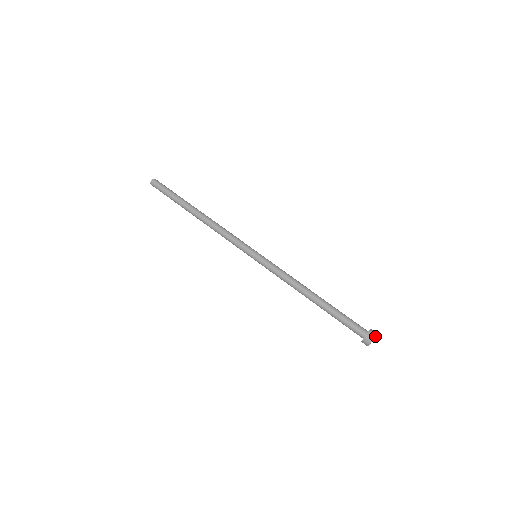
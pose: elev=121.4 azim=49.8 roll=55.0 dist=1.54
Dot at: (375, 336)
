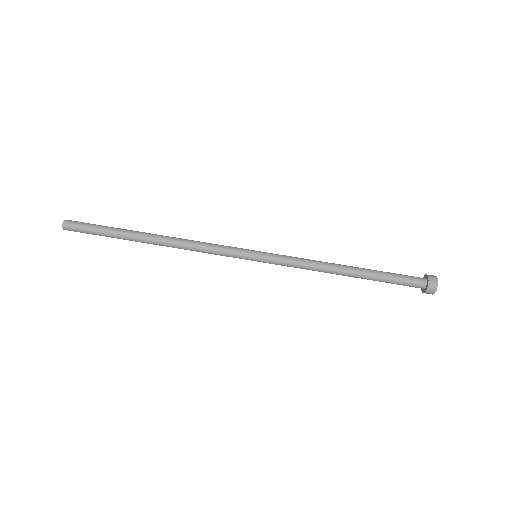
Dot at: (436, 284)
